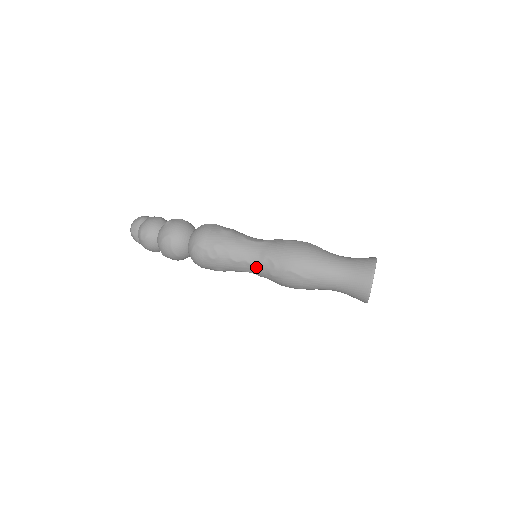
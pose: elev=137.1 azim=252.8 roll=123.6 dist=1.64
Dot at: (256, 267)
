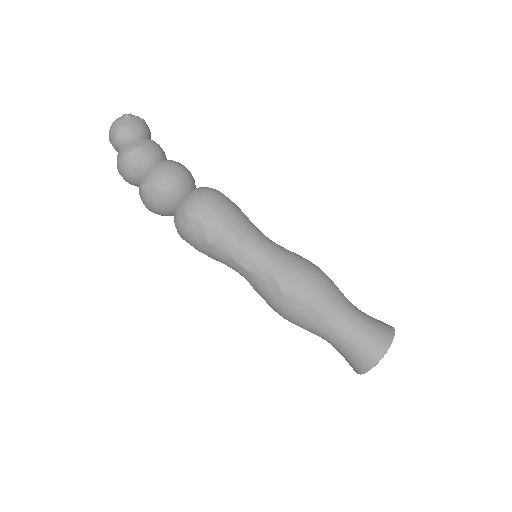
Dot at: occluded
